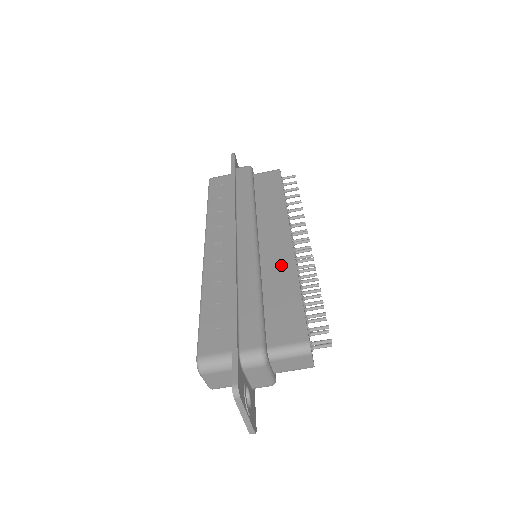
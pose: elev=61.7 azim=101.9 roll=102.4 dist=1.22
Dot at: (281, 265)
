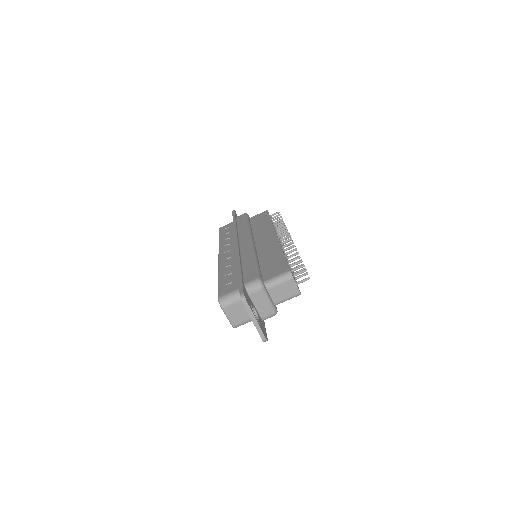
Dot at: (270, 248)
